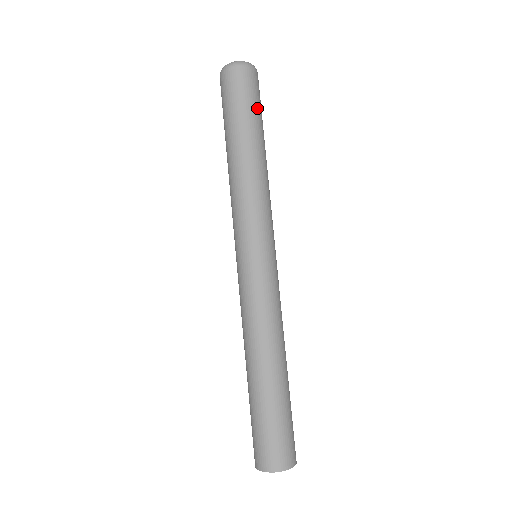
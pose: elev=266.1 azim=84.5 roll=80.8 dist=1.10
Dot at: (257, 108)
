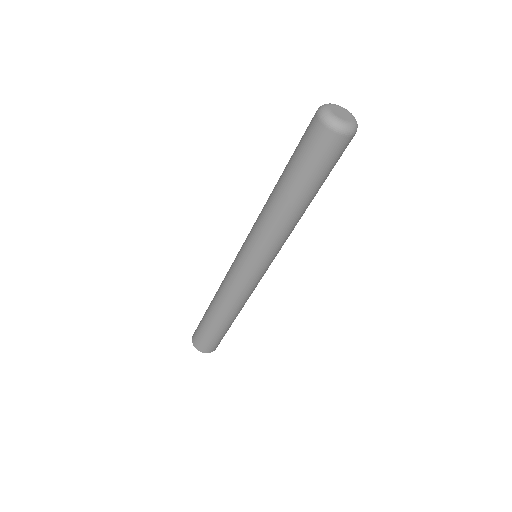
Dot at: (326, 173)
